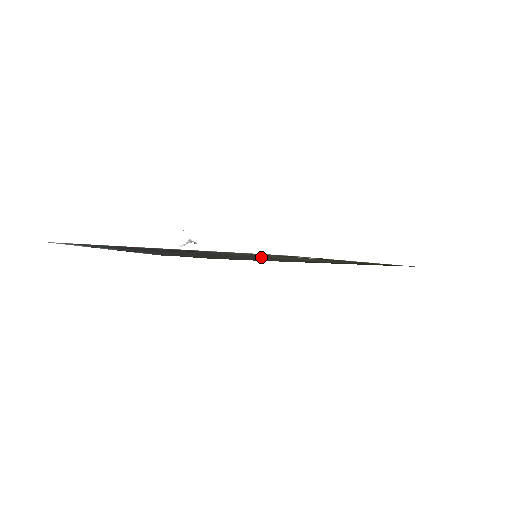
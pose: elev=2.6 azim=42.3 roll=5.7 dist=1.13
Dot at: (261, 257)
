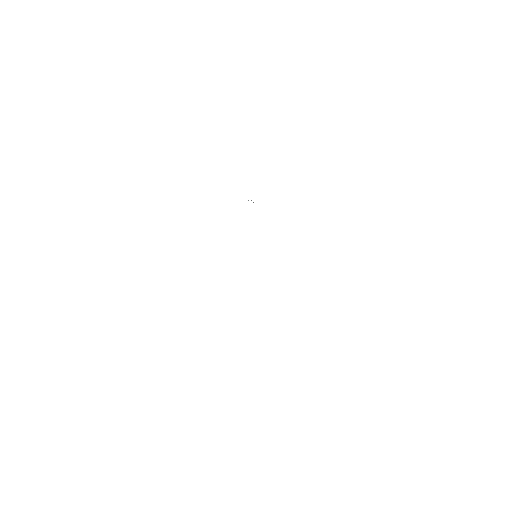
Dot at: occluded
